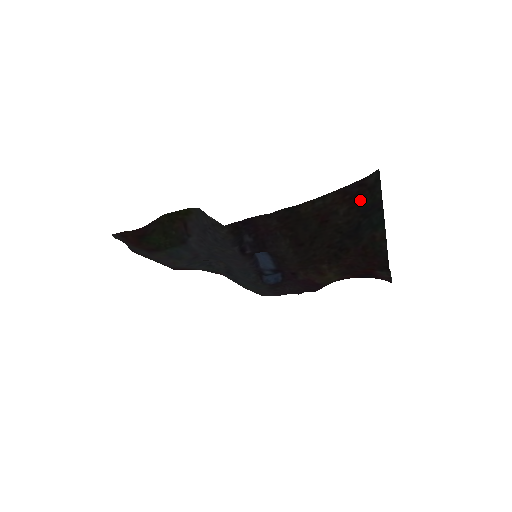
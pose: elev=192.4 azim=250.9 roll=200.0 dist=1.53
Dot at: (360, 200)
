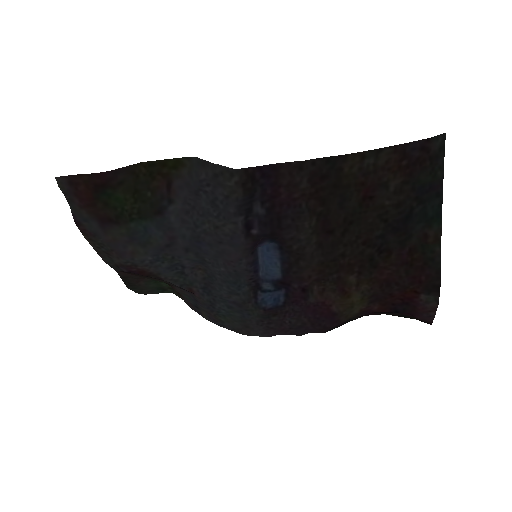
Dot at: (418, 173)
